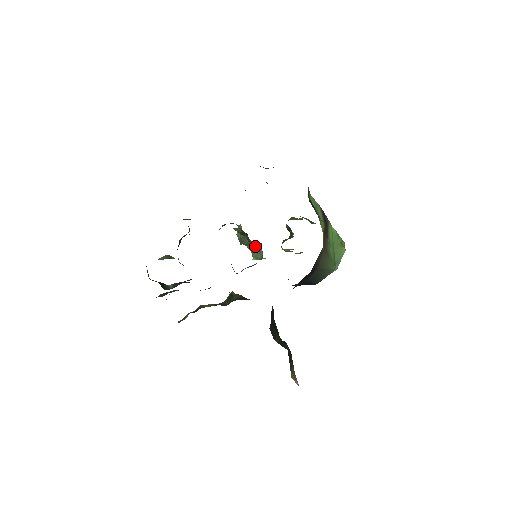
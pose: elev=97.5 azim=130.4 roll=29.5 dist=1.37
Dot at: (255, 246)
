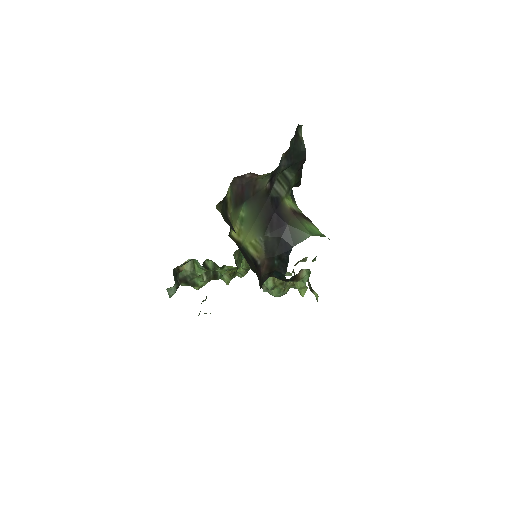
Dot at: occluded
